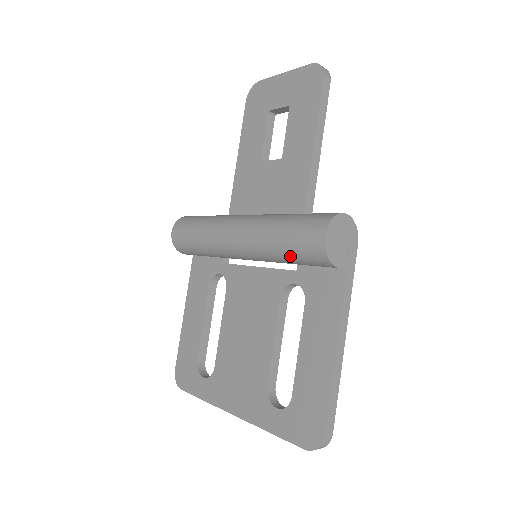
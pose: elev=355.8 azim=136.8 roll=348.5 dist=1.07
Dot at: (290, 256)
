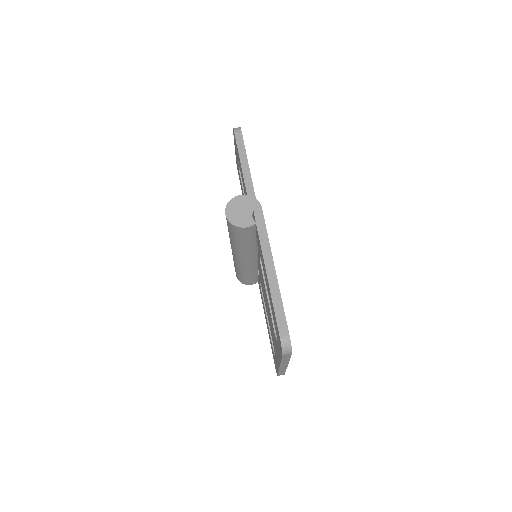
Dot at: (236, 240)
